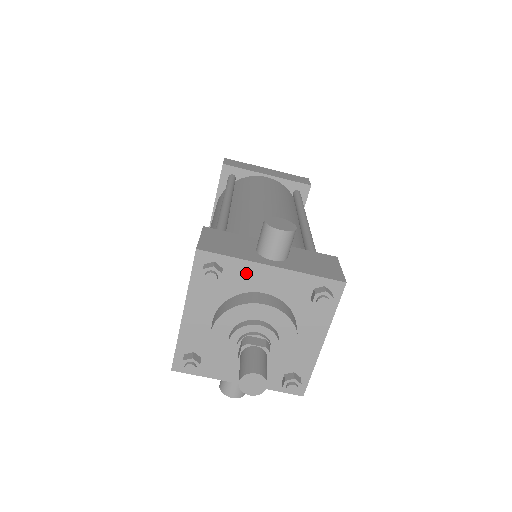
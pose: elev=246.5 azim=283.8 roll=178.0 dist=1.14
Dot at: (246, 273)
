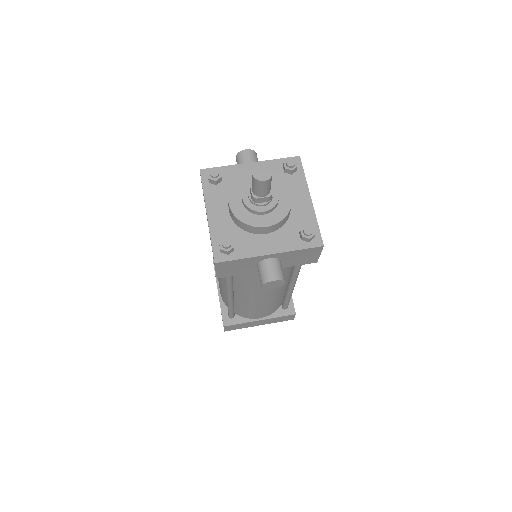
Dot at: (236, 172)
